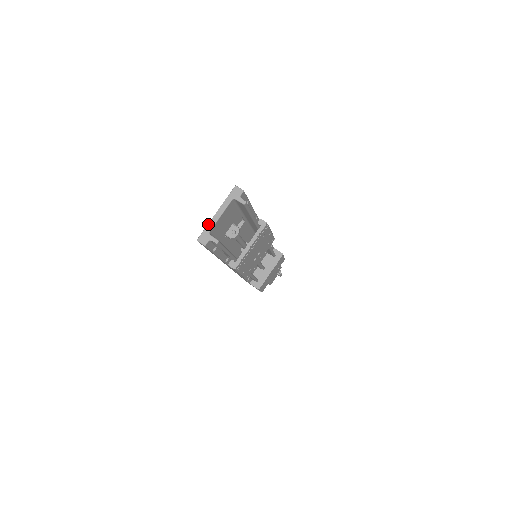
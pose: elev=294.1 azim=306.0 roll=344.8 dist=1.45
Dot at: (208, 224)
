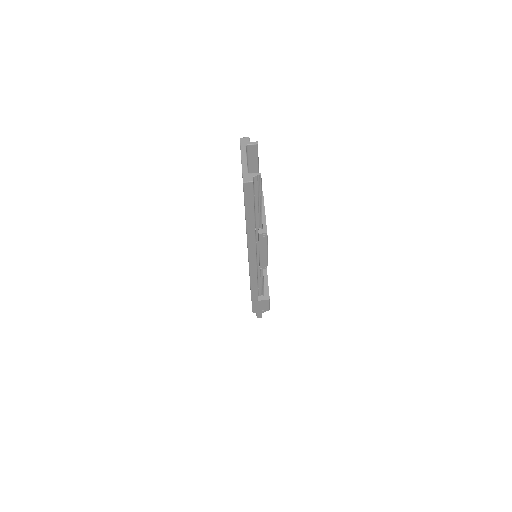
Dot at: (242, 168)
